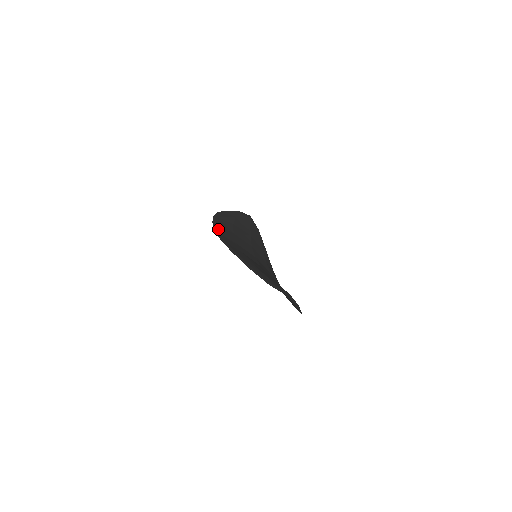
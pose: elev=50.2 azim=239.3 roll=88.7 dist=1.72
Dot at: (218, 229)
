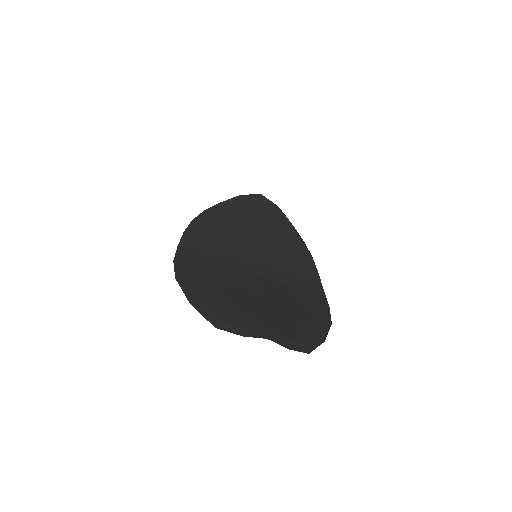
Dot at: (187, 239)
